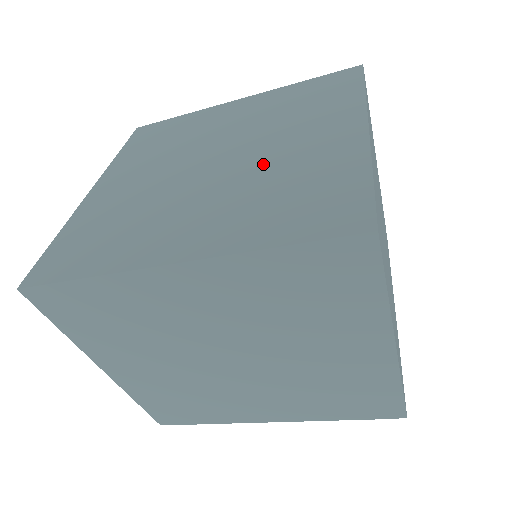
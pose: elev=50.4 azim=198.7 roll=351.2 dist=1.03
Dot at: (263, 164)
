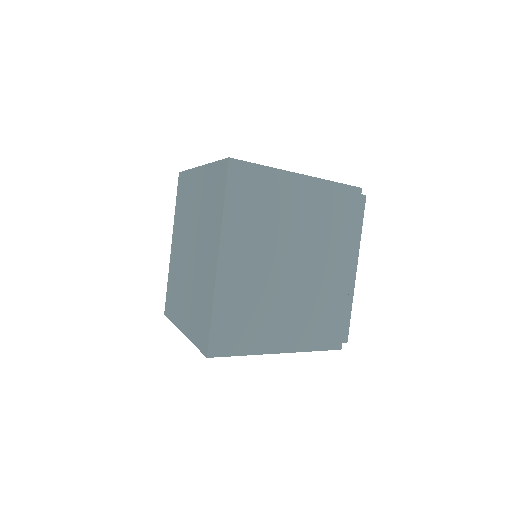
Dot at: (197, 271)
